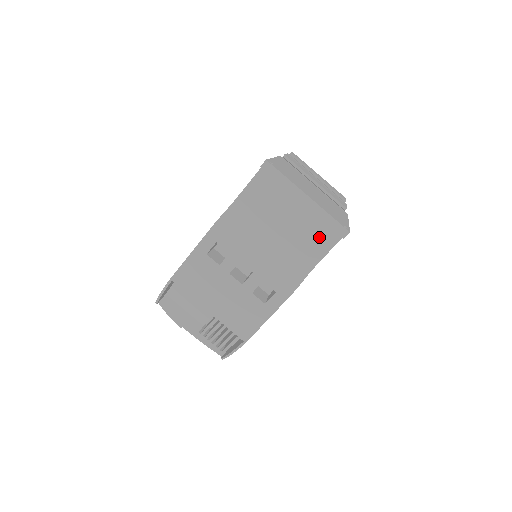
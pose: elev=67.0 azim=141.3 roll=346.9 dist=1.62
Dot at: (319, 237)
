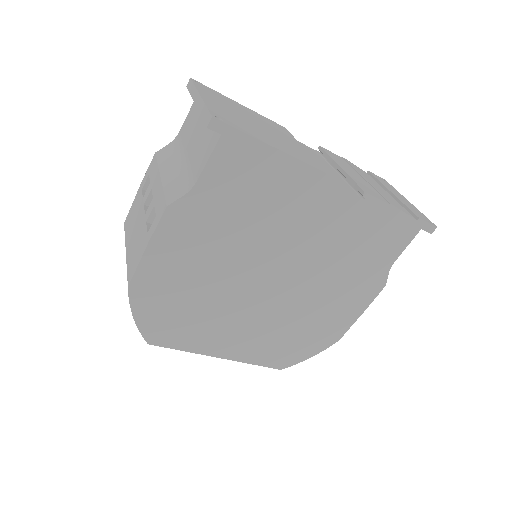
Dot at: (207, 145)
